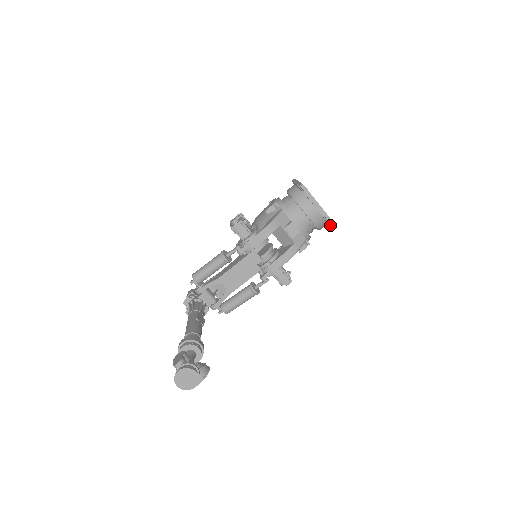
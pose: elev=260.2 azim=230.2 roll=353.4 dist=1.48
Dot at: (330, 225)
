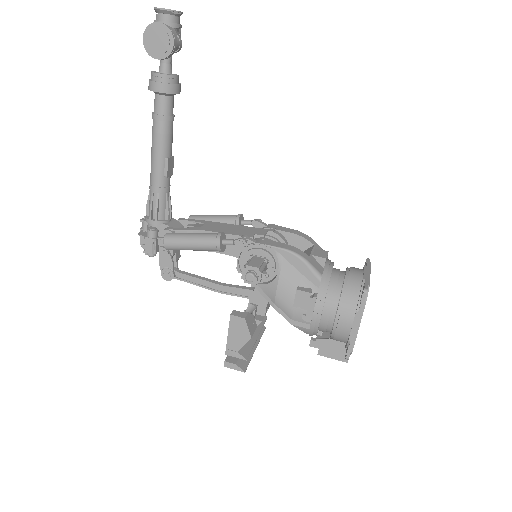
Dot at: (360, 302)
